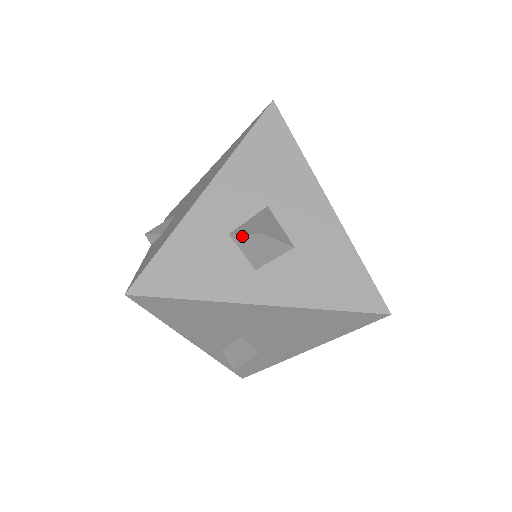
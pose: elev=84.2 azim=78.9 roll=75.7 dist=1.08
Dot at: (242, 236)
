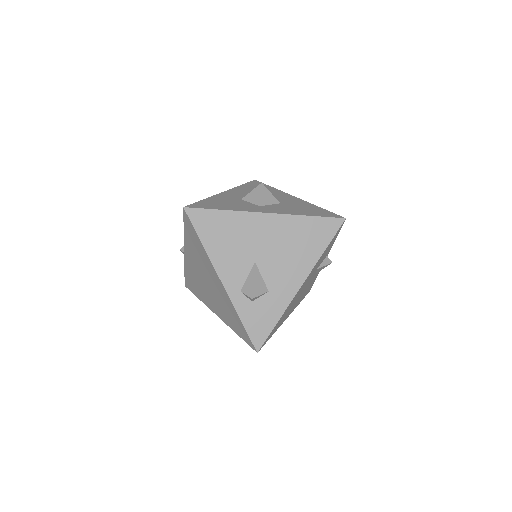
Dot at: (249, 193)
